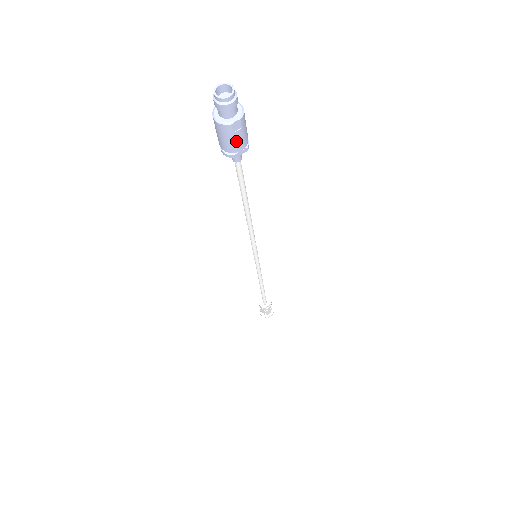
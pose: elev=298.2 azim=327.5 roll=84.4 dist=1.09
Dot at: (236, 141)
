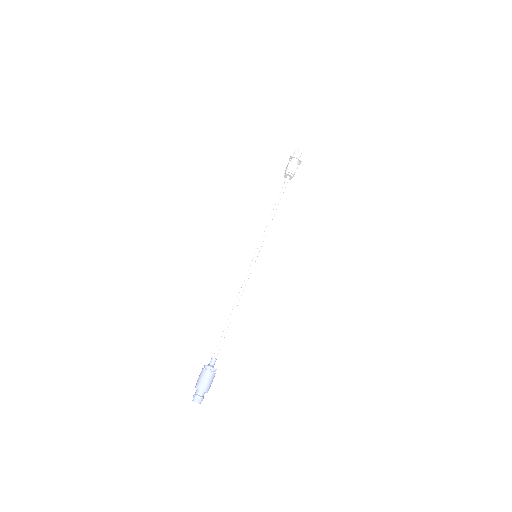
Dot at: (212, 381)
